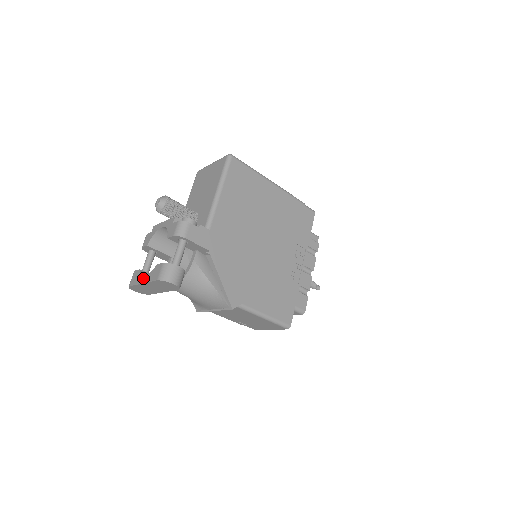
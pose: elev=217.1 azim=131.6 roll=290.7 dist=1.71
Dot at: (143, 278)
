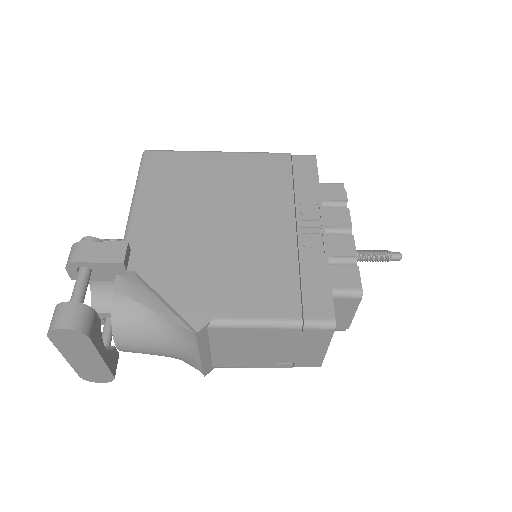
Dot at: occluded
